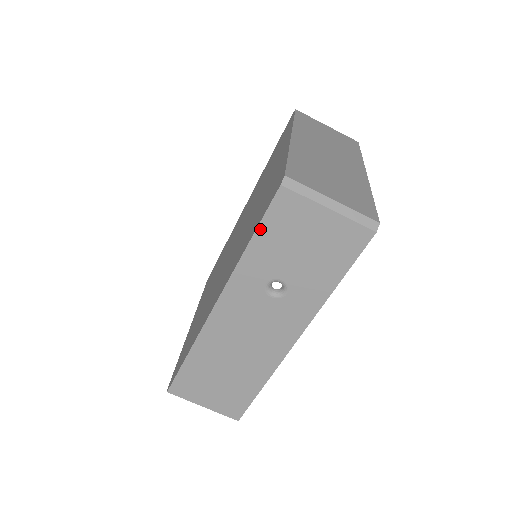
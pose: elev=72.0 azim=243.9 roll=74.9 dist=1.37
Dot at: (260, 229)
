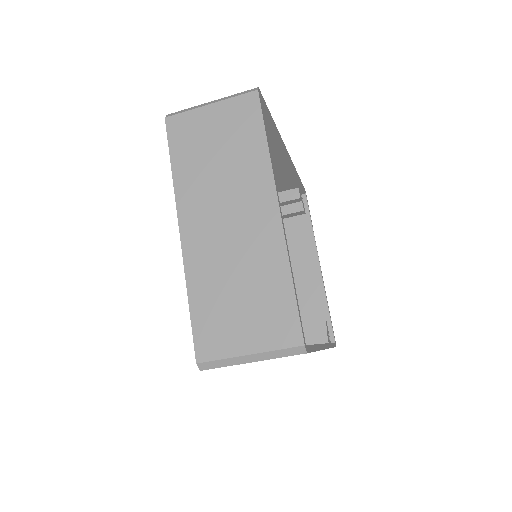
Dot at: occluded
